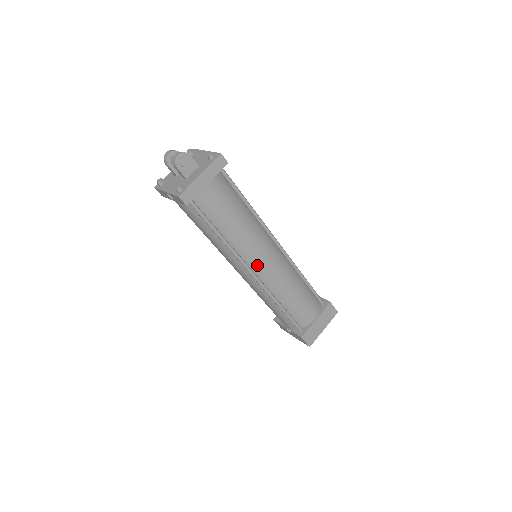
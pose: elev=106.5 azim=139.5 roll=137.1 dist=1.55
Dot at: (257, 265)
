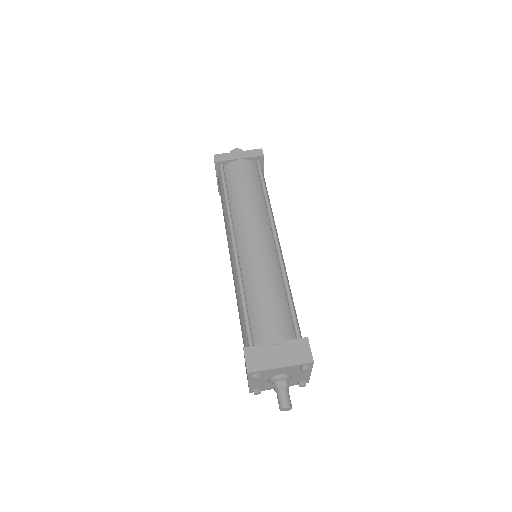
Dot at: (242, 238)
